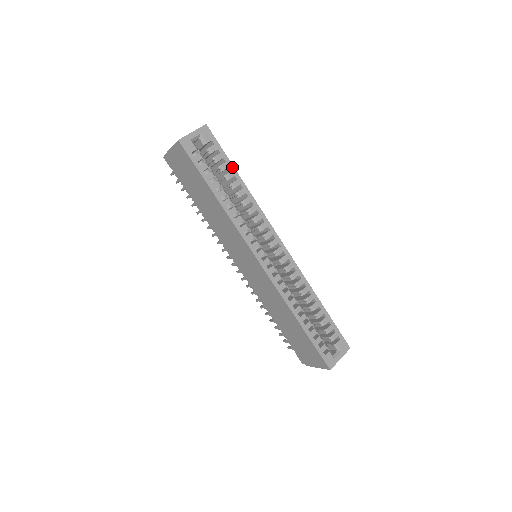
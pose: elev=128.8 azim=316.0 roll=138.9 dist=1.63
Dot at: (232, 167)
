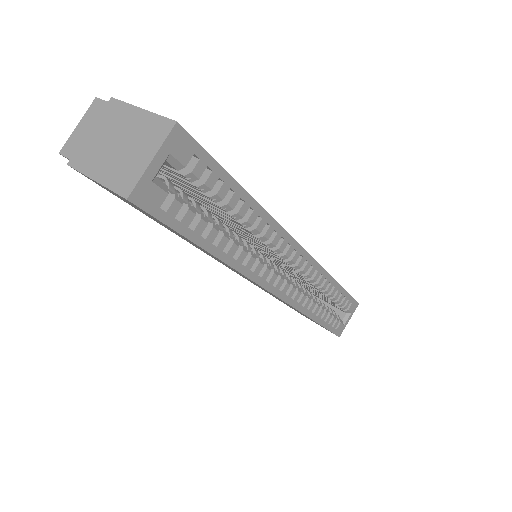
Dot at: (235, 185)
